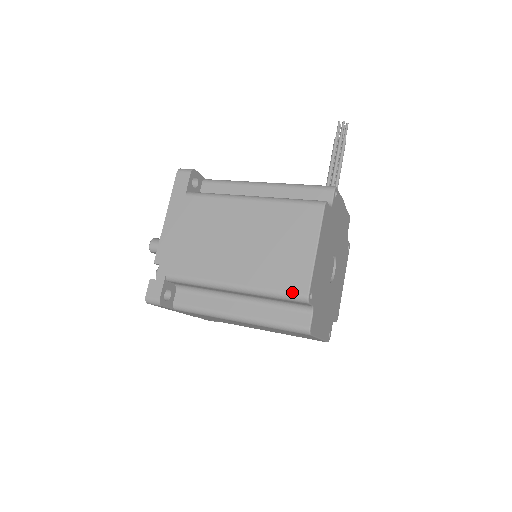
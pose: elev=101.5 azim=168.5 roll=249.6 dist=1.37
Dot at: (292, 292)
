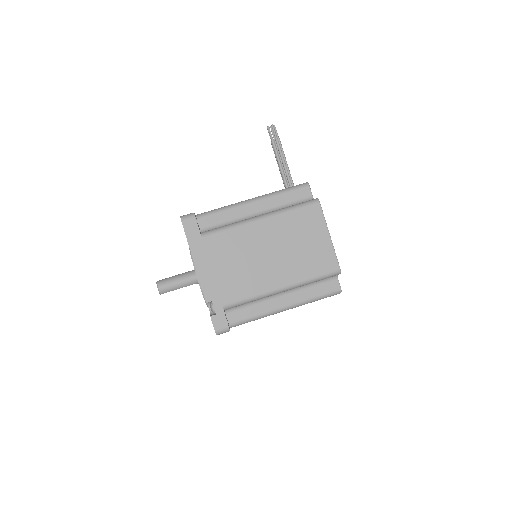
Dot at: (328, 272)
